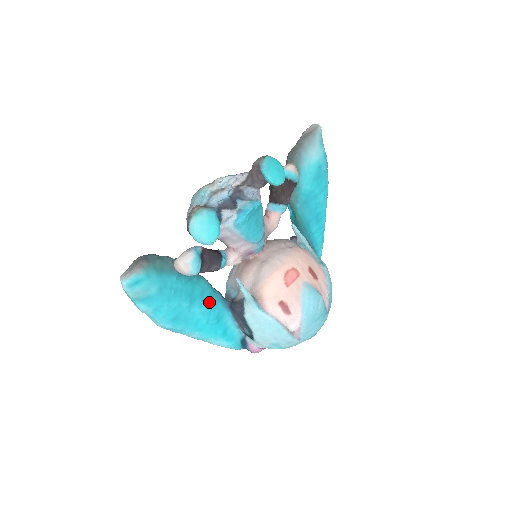
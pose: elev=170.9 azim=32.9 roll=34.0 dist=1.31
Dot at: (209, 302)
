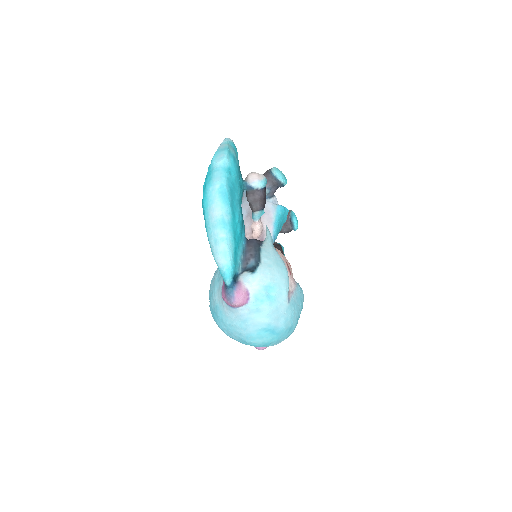
Dot at: (242, 219)
